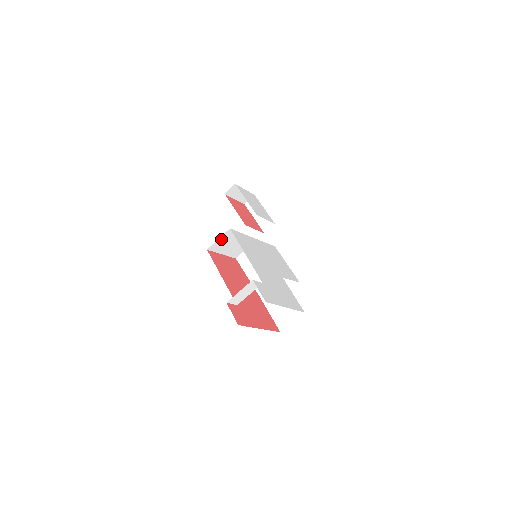
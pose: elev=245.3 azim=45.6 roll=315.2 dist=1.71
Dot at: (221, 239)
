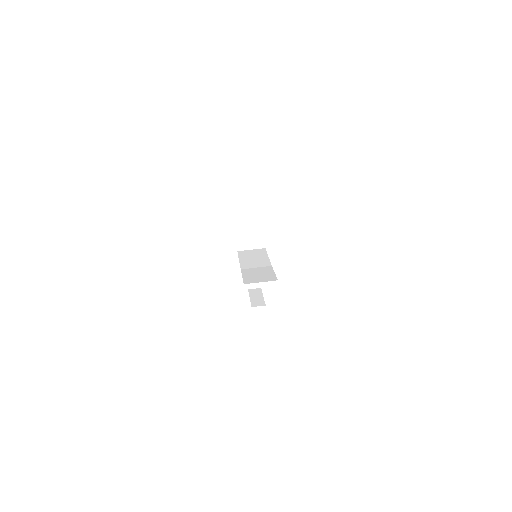
Dot at: occluded
